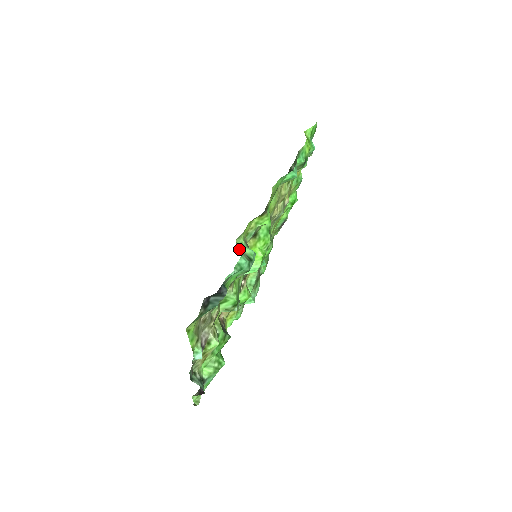
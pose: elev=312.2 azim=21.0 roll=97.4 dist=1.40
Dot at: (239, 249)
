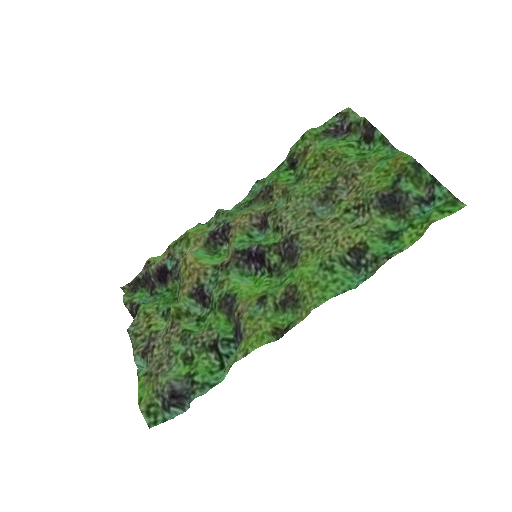
Dot at: (226, 367)
